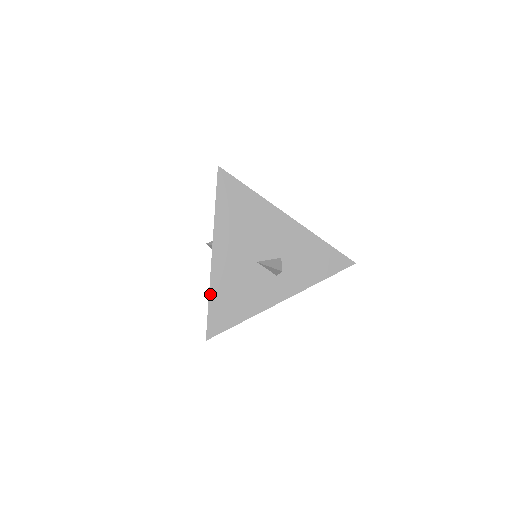
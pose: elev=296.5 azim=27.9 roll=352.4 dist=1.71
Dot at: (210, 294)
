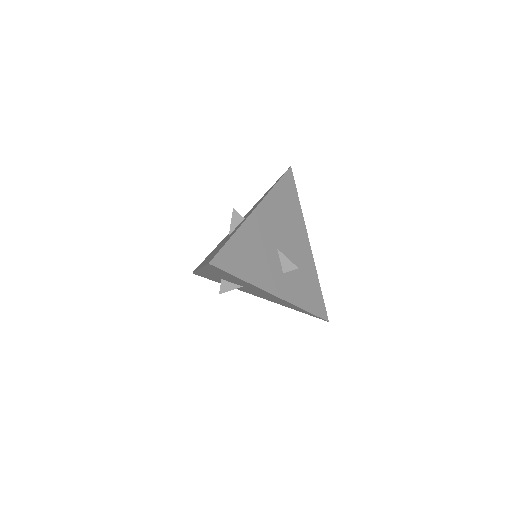
Dot at: (236, 233)
